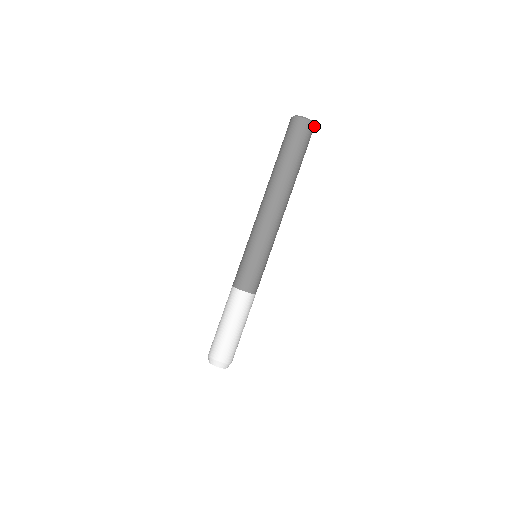
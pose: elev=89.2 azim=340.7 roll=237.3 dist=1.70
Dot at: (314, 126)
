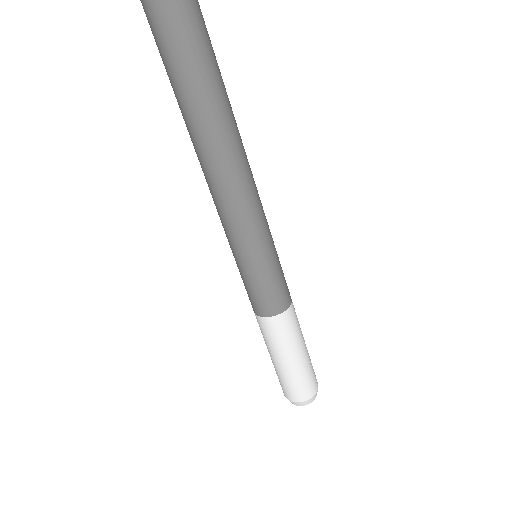
Dot at: out of frame
